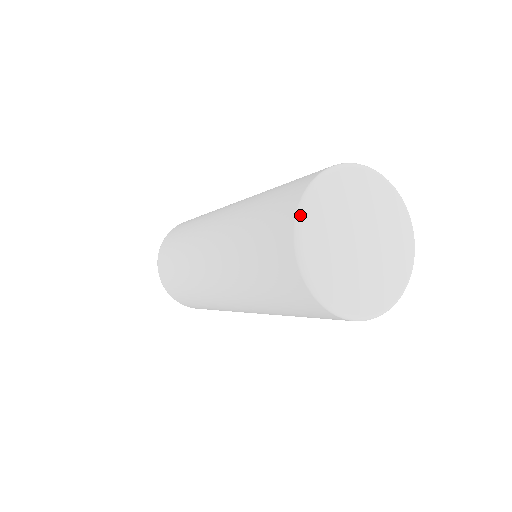
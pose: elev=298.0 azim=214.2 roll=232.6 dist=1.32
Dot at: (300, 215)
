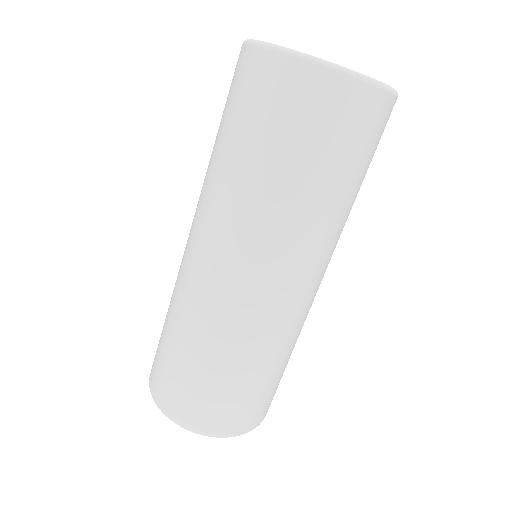
Dot at: (255, 41)
